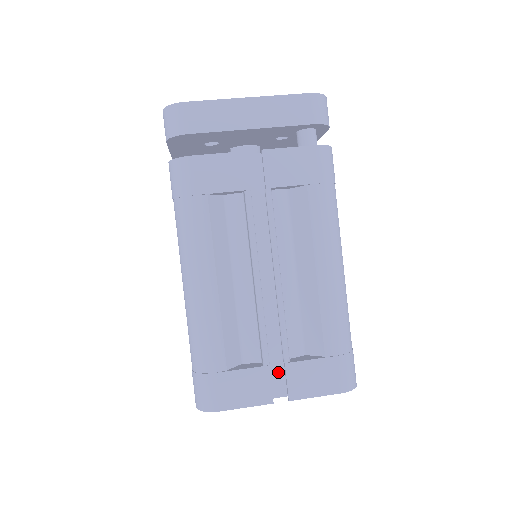
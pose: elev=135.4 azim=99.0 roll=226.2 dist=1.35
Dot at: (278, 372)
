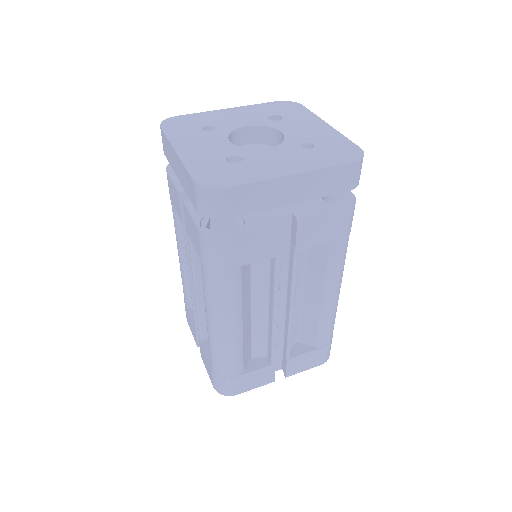
Dot at: (278, 358)
